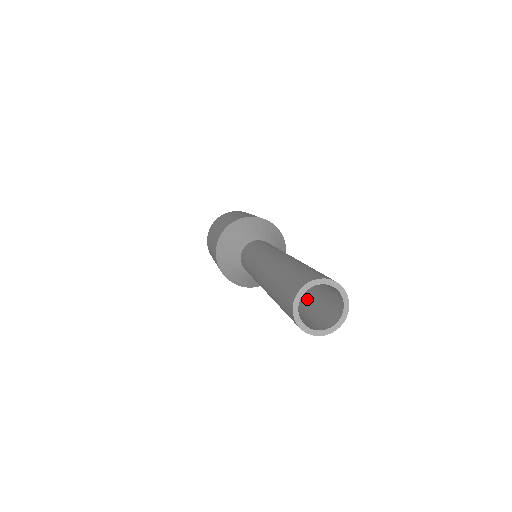
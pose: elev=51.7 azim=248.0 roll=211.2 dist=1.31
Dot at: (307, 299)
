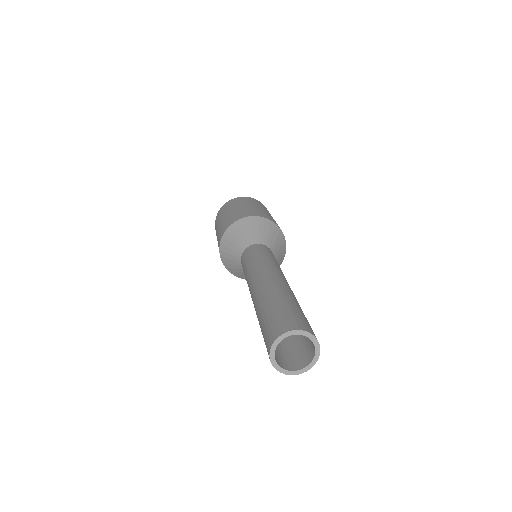
Dot at: occluded
